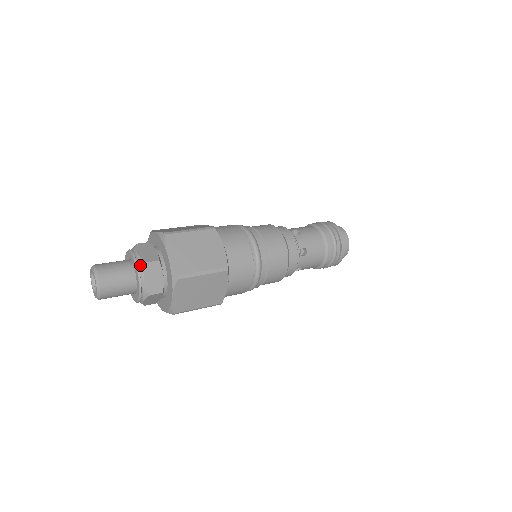
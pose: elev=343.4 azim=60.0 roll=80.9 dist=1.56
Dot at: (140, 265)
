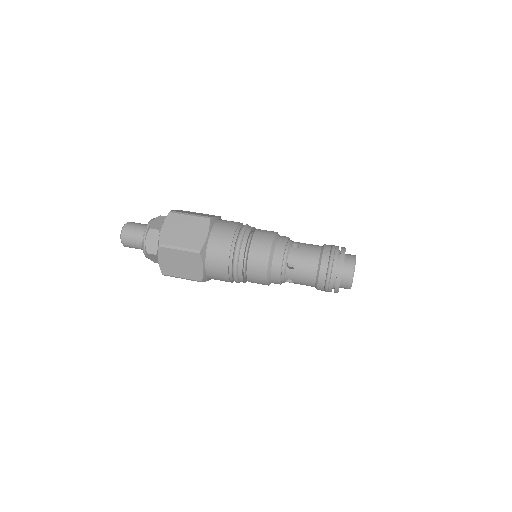
Dot at: (147, 229)
